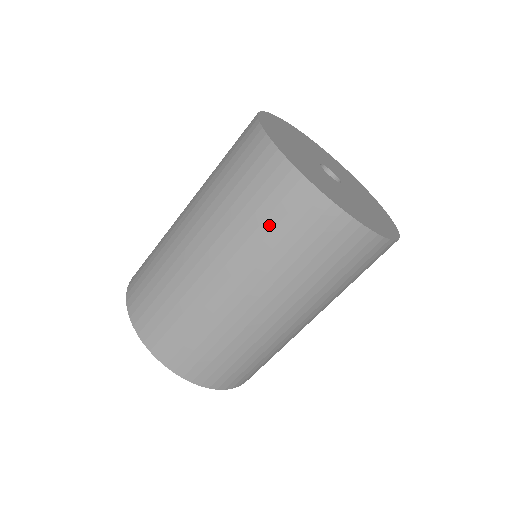
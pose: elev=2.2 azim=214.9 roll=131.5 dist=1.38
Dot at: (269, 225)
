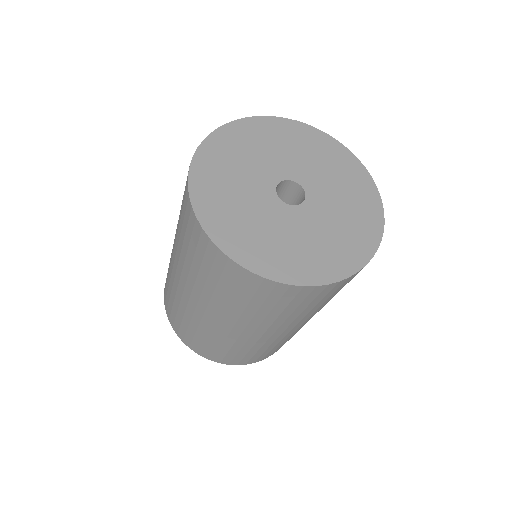
Dot at: (197, 263)
